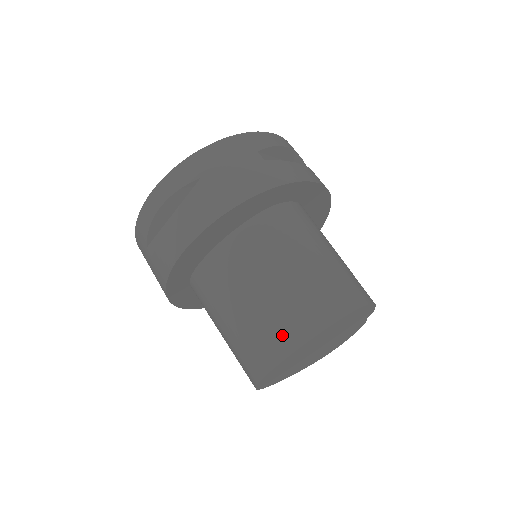
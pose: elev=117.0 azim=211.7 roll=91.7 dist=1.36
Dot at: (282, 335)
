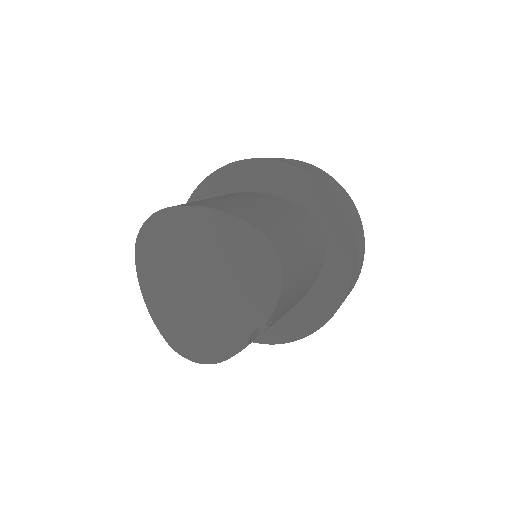
Dot at: (215, 204)
